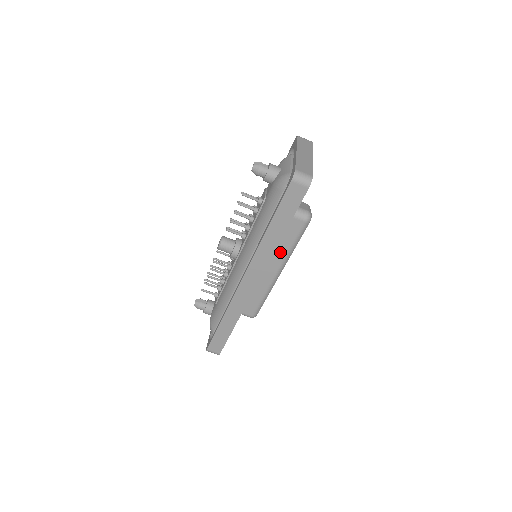
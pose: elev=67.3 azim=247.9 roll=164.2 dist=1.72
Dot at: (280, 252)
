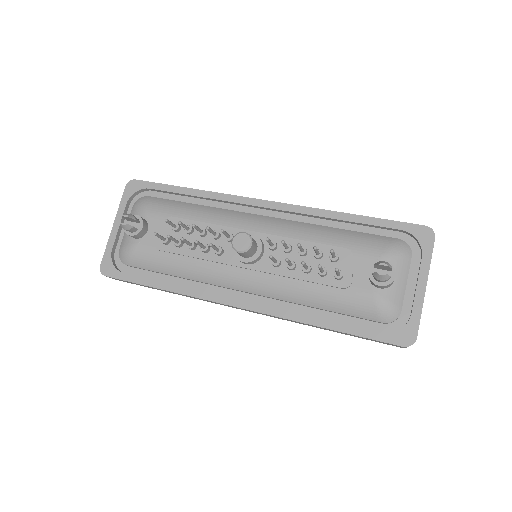
Dot at: occluded
